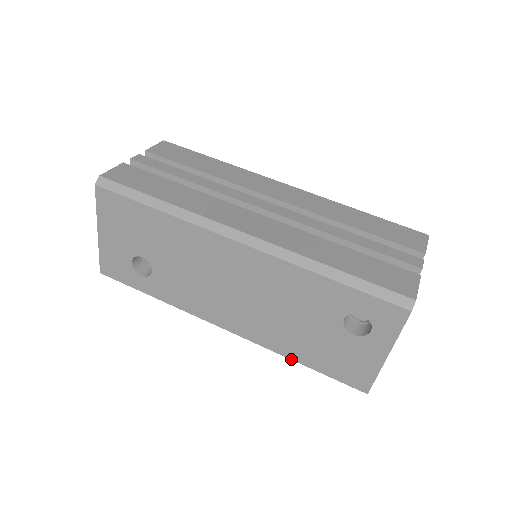
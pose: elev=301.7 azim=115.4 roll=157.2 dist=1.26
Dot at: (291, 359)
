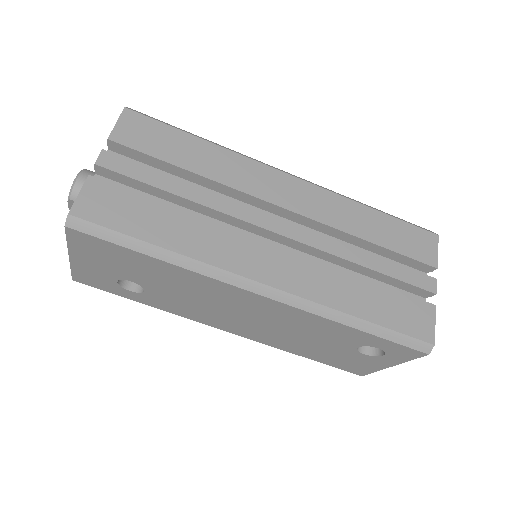
Dot at: occluded
